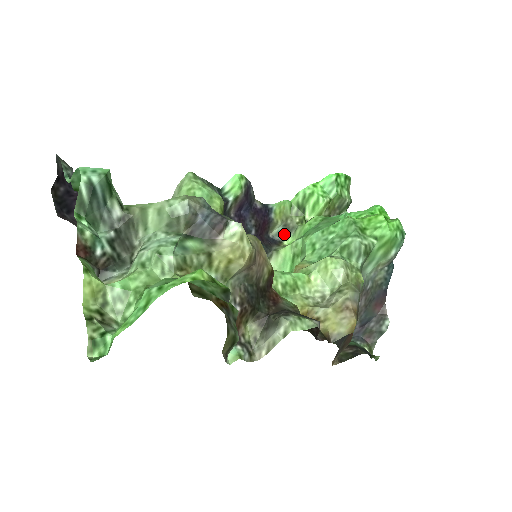
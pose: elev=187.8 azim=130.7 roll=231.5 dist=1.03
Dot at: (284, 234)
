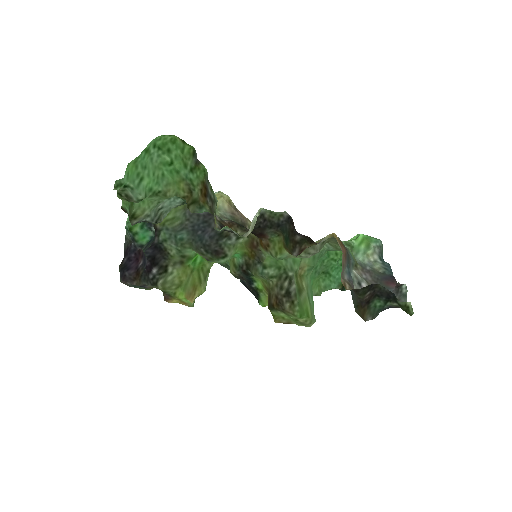
Dot at: occluded
